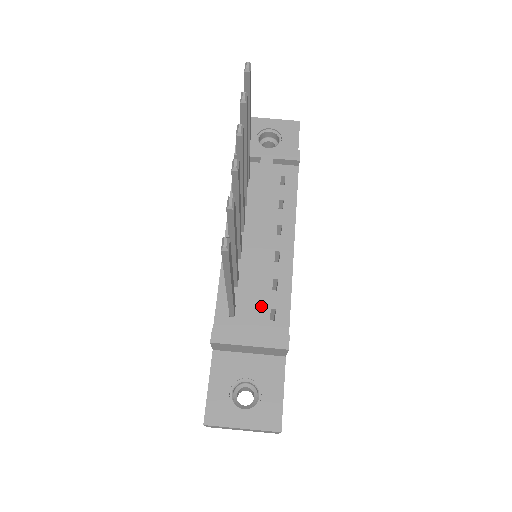
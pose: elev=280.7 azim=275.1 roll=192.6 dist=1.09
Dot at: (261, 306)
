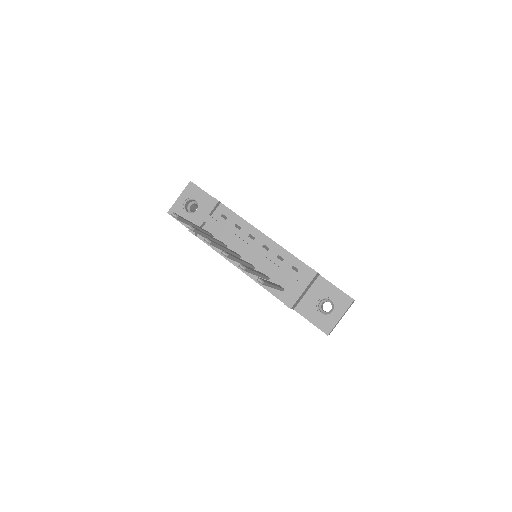
Dot at: (287, 272)
